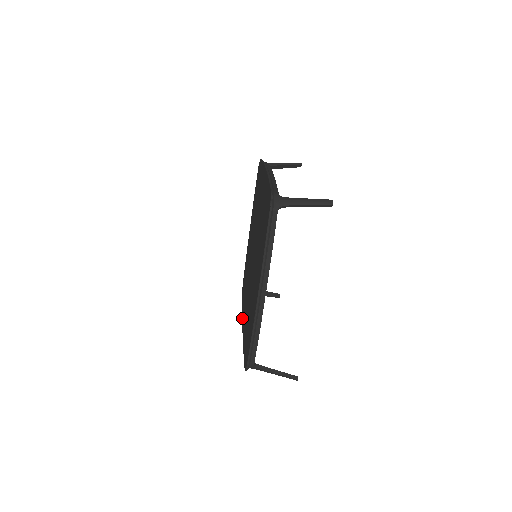
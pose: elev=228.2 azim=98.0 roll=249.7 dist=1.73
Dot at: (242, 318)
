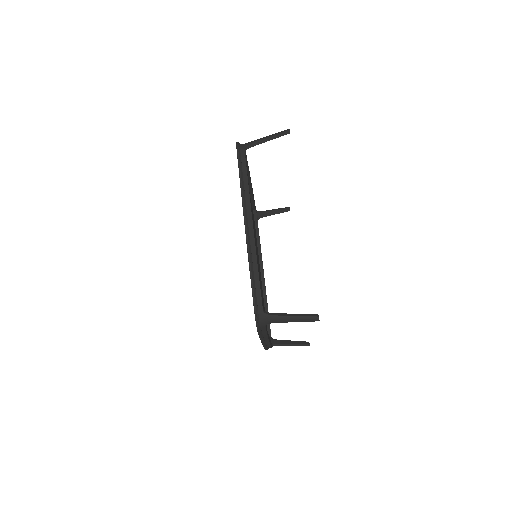
Dot at: occluded
